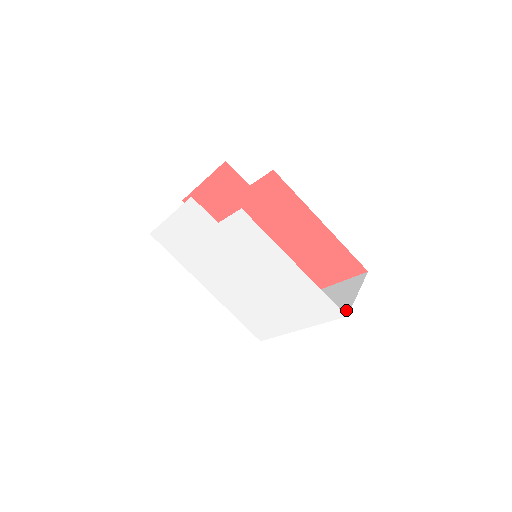
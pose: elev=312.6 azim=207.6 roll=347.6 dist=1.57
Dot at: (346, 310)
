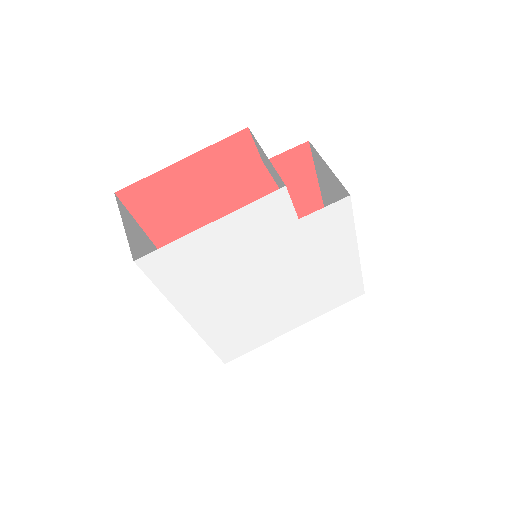
Dot at: occluded
